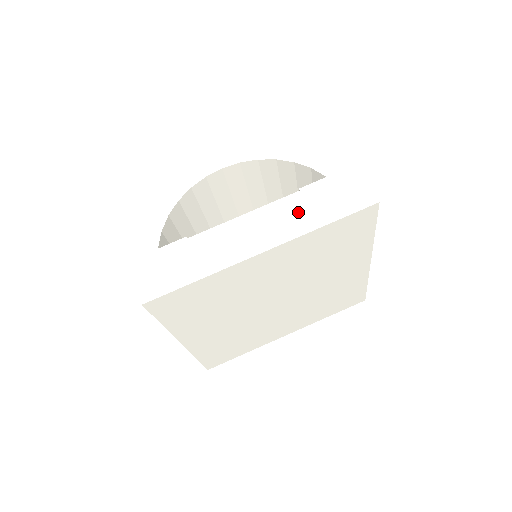
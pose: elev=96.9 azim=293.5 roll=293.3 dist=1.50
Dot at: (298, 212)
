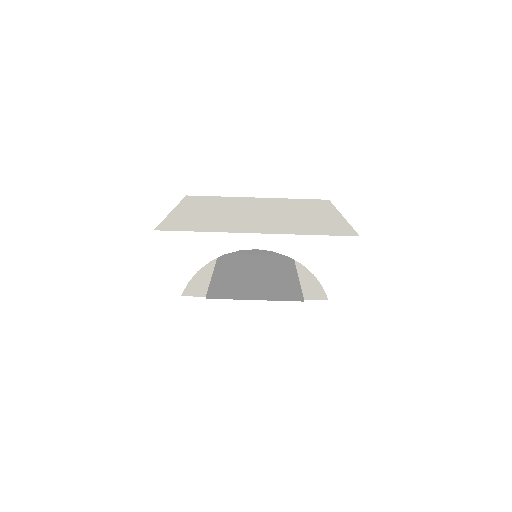
Dot at: (293, 318)
